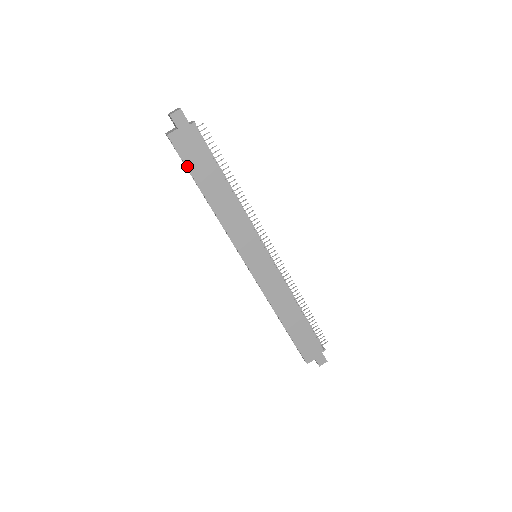
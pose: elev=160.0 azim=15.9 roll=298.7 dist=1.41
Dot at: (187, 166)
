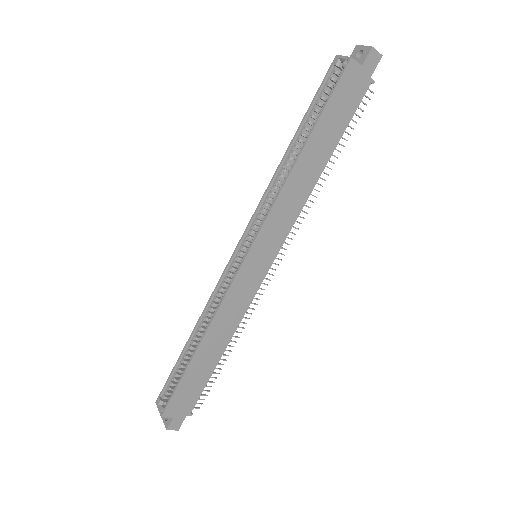
Dot at: (327, 104)
